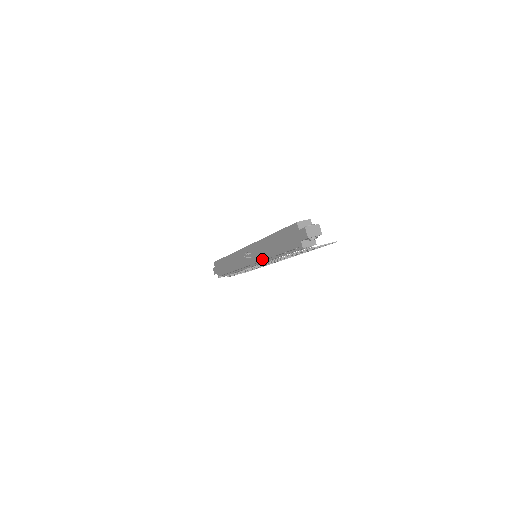
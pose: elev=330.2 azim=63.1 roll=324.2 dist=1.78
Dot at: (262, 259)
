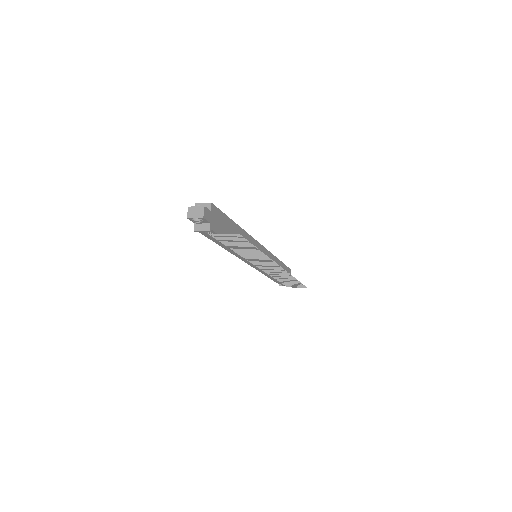
Dot at: (234, 254)
